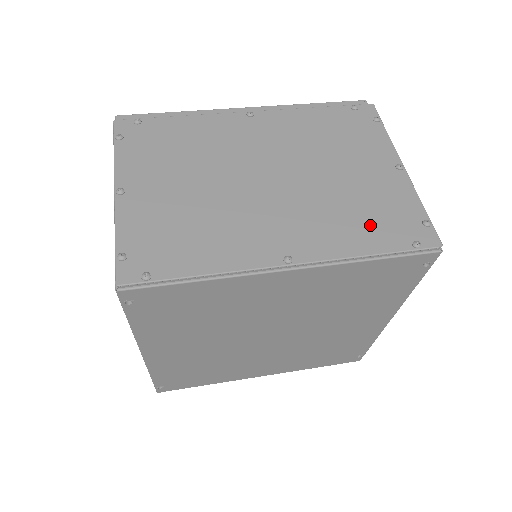
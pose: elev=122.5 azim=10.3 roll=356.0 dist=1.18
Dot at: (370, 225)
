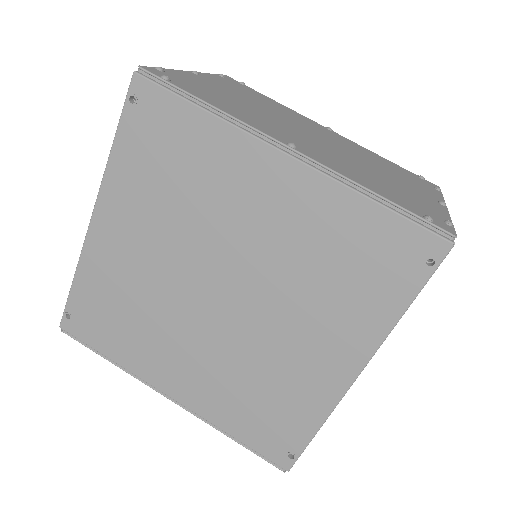
Dot at: (388, 190)
